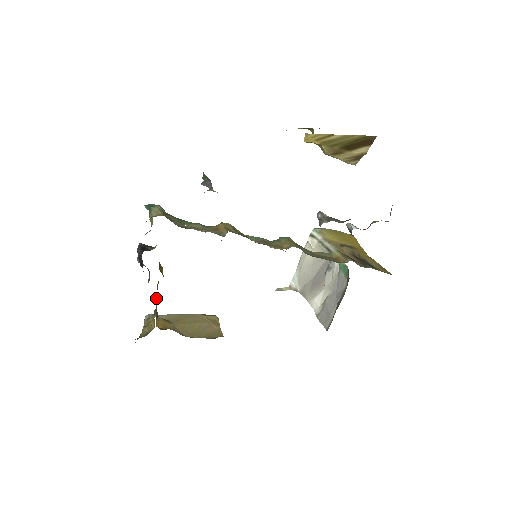
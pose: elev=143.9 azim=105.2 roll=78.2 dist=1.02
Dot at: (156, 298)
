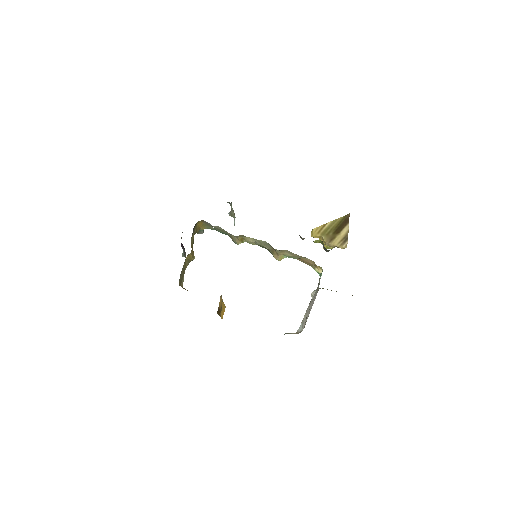
Dot at: (184, 264)
